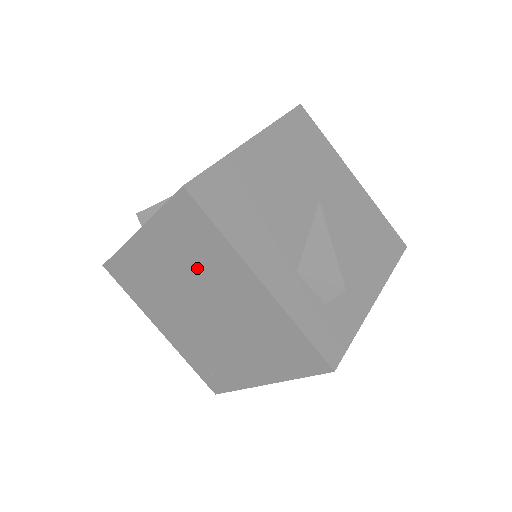
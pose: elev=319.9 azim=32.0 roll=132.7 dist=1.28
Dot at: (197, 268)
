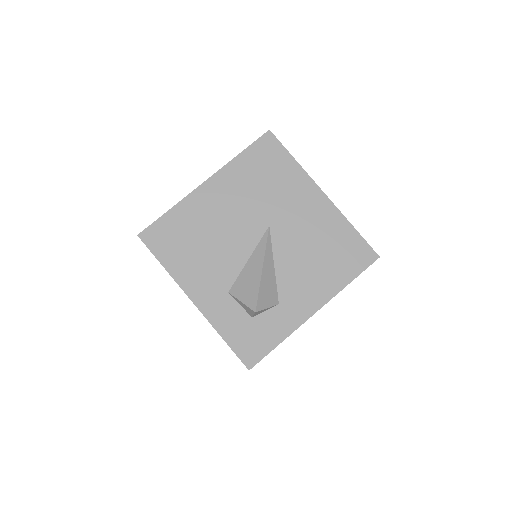
Dot at: occluded
